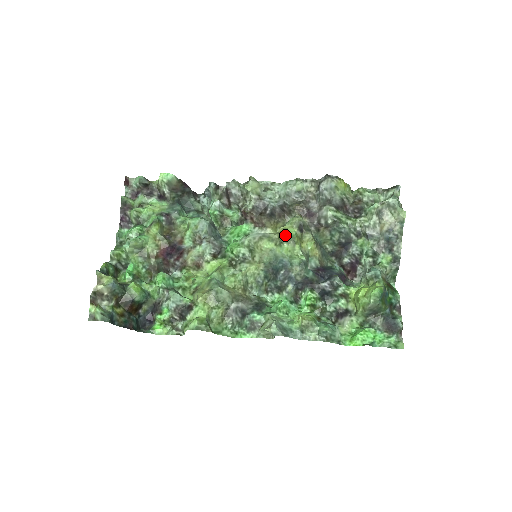
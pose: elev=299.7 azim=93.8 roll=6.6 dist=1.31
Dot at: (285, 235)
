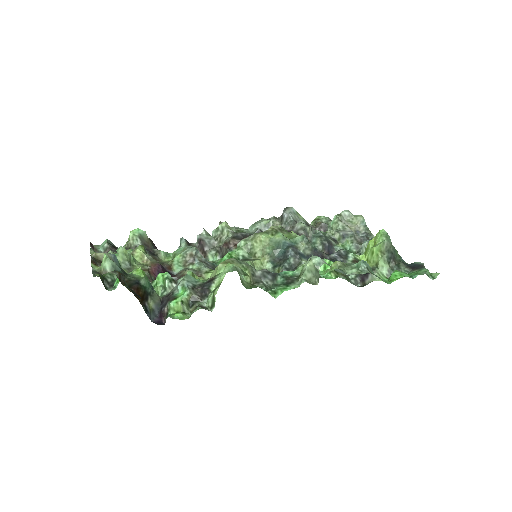
Dot at: (277, 228)
